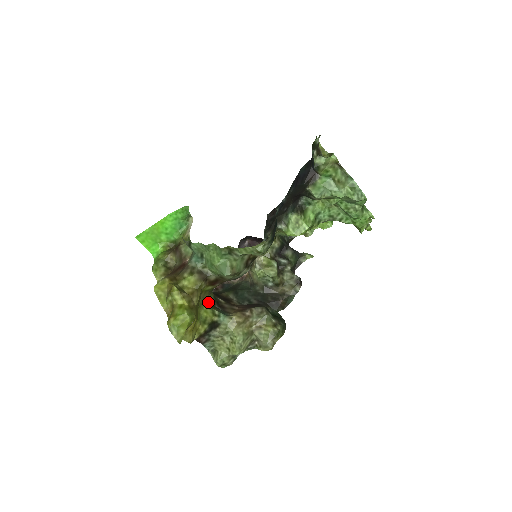
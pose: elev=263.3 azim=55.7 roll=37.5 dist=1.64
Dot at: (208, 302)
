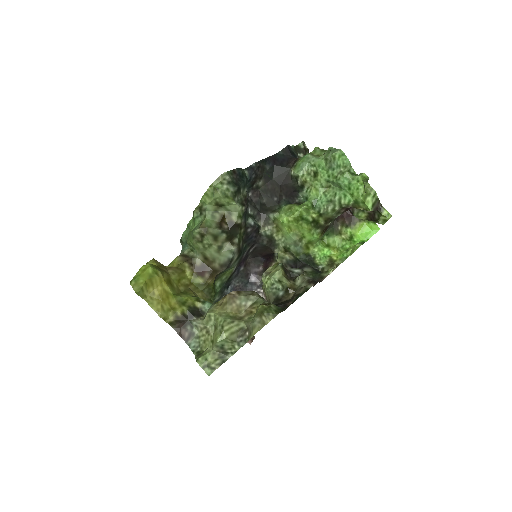
Dot at: occluded
